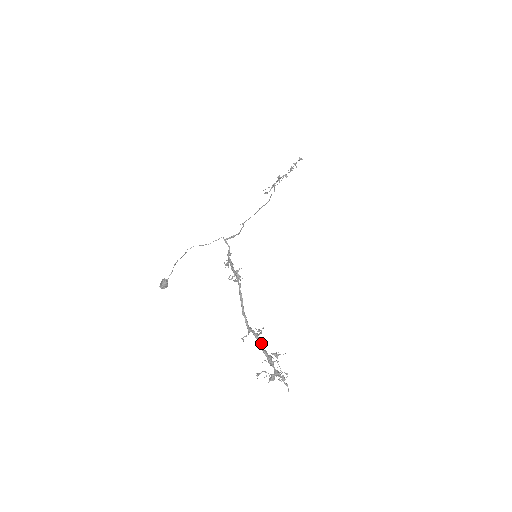
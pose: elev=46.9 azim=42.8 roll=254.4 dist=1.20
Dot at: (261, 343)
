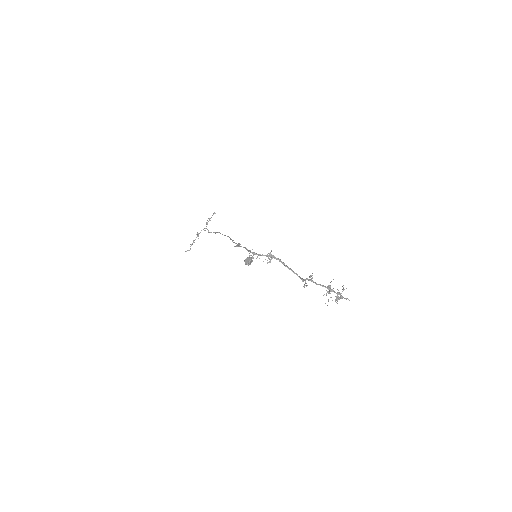
Dot at: occluded
